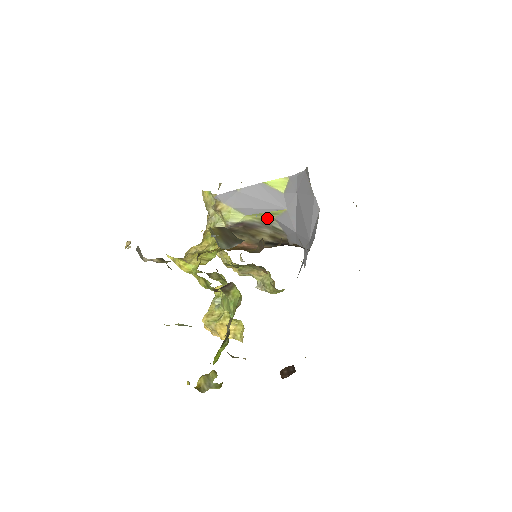
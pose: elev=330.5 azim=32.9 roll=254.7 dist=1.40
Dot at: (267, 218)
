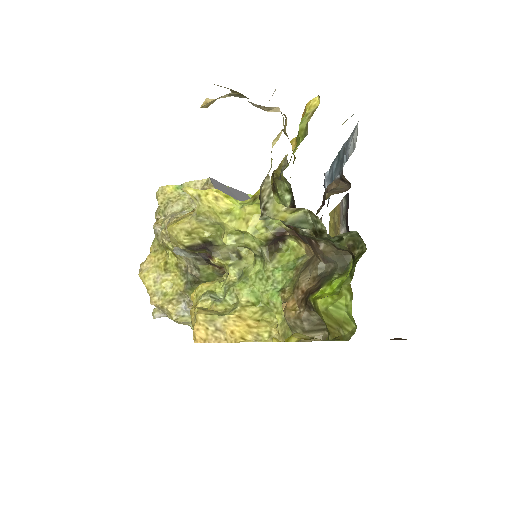
Dot at: occluded
